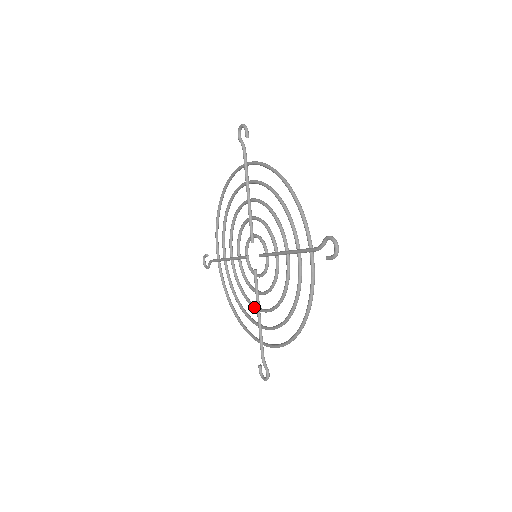
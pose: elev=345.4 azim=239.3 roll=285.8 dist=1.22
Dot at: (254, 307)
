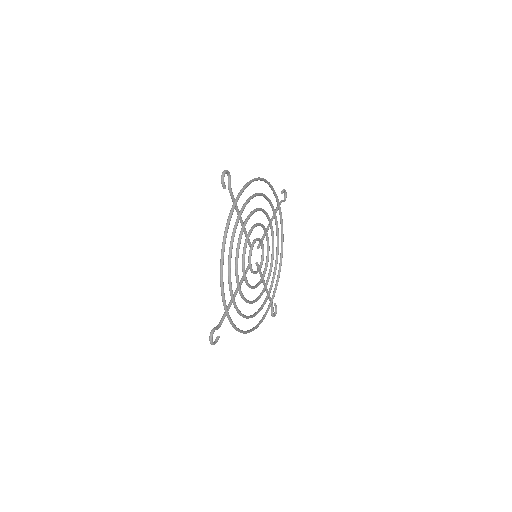
Dot at: occluded
